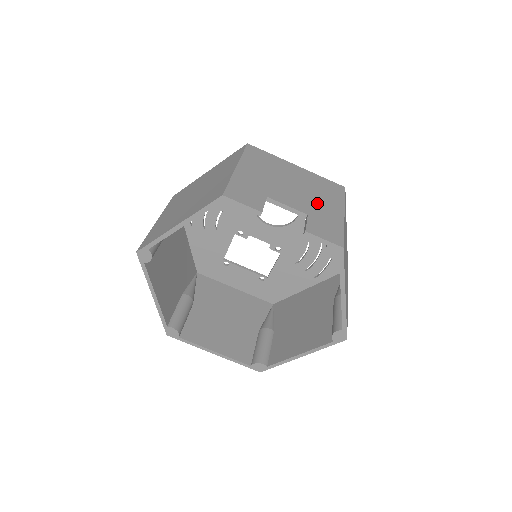
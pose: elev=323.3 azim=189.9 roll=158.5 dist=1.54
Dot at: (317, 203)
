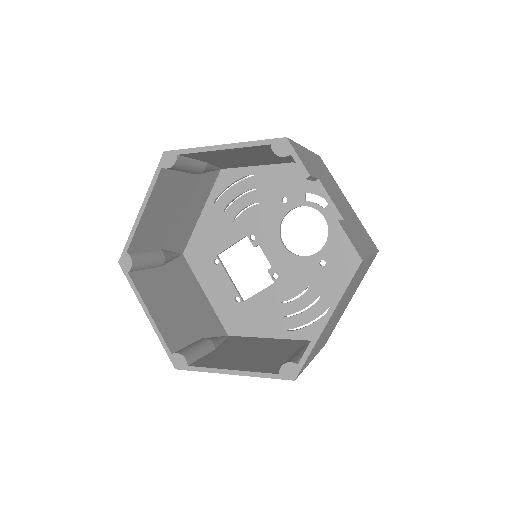
Dot at: (354, 226)
